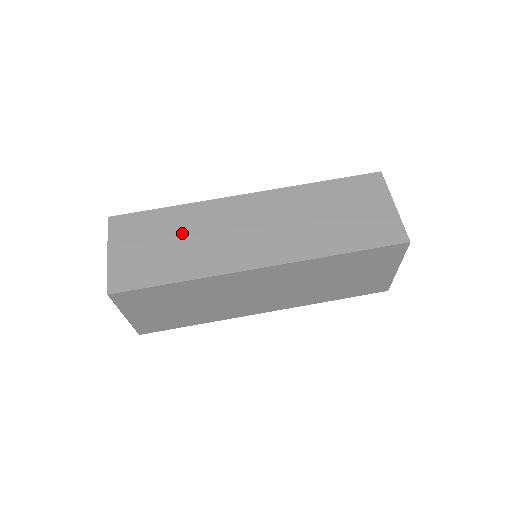
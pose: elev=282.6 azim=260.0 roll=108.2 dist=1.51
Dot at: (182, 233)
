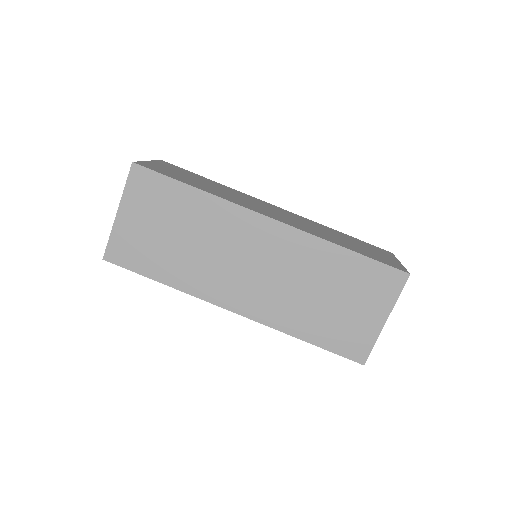
Dot at: (214, 186)
